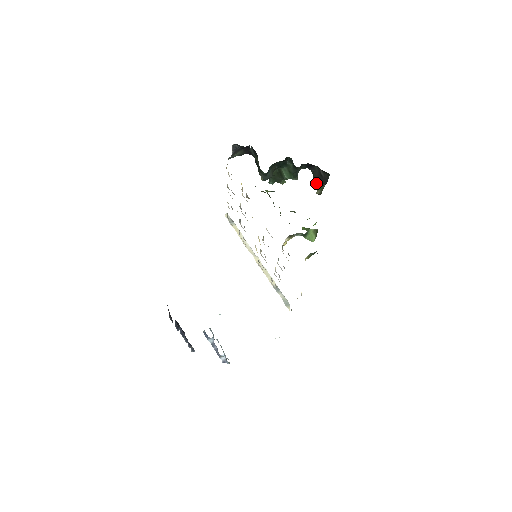
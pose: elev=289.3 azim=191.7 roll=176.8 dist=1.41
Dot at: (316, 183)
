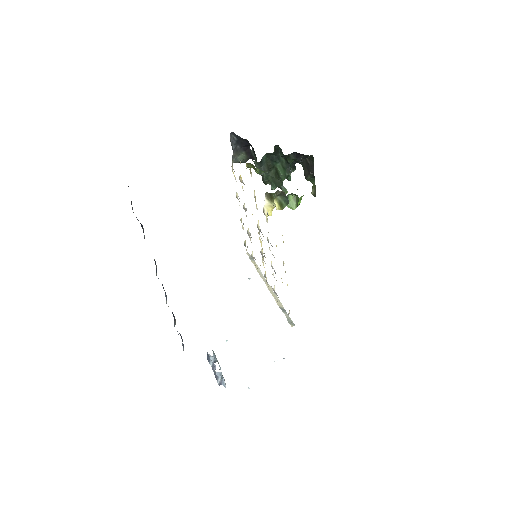
Dot at: (306, 174)
